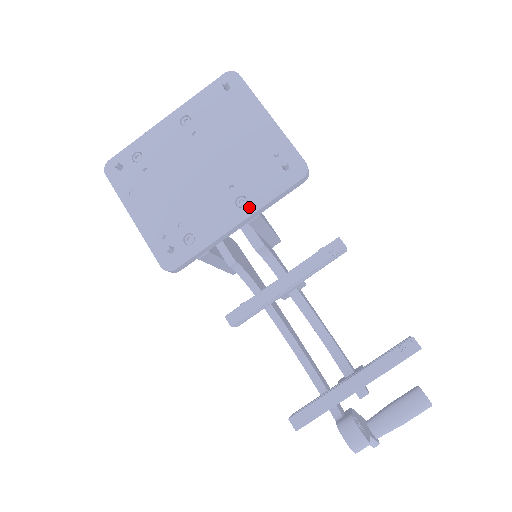
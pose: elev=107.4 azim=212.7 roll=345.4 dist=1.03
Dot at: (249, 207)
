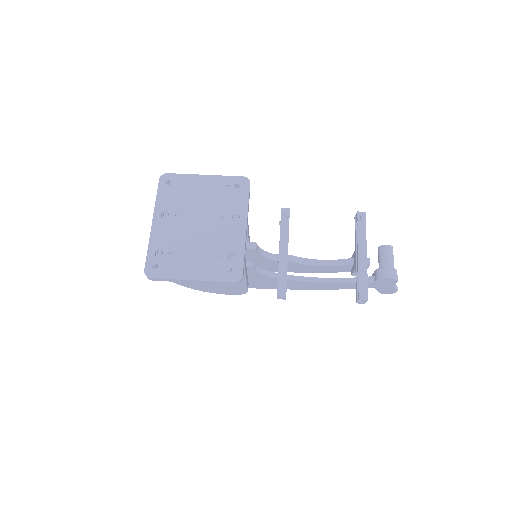
Dot at: (242, 216)
